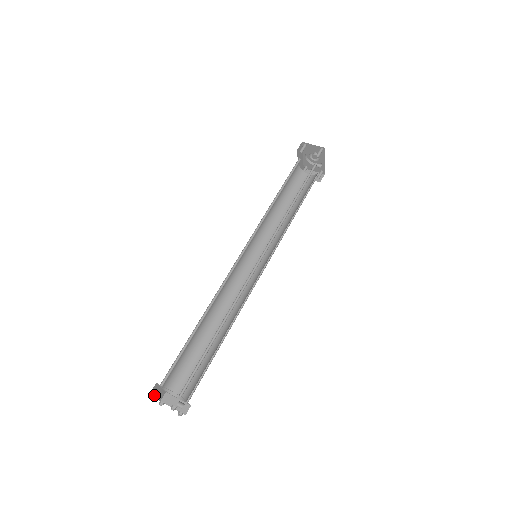
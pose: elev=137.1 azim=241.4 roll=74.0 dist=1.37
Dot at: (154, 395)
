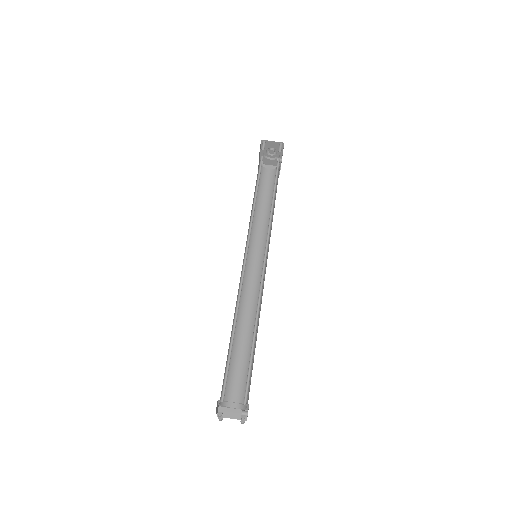
Dot at: (220, 412)
